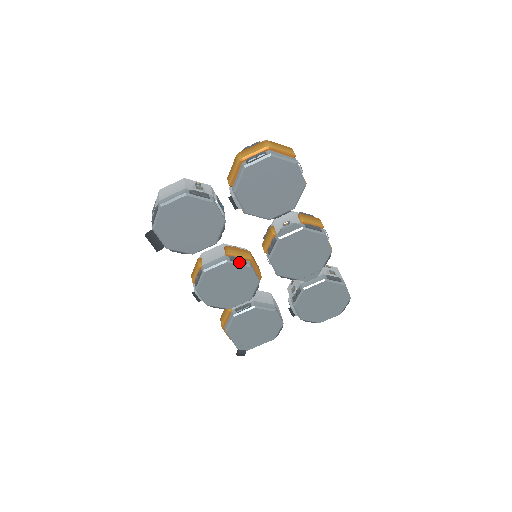
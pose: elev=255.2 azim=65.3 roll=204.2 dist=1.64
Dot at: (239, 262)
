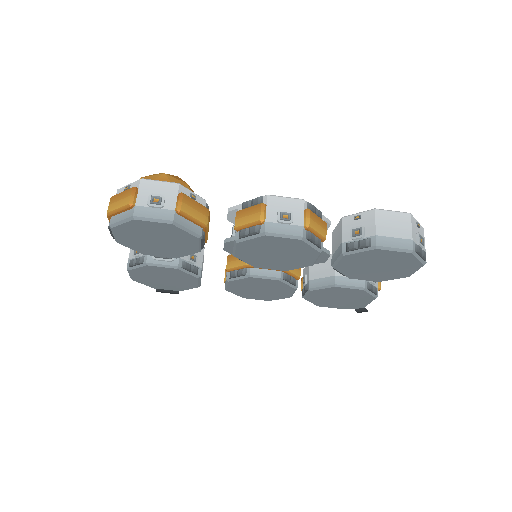
Dot at: (238, 276)
